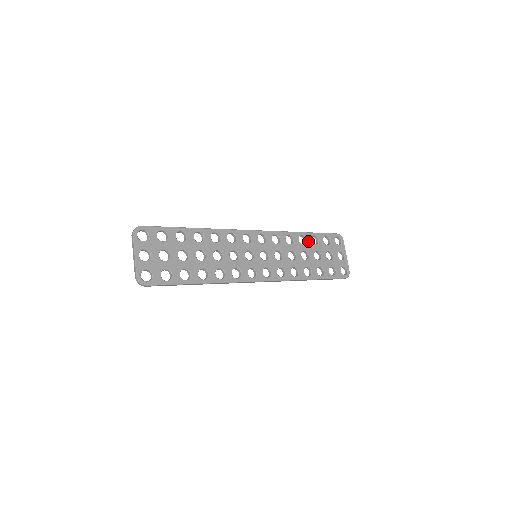
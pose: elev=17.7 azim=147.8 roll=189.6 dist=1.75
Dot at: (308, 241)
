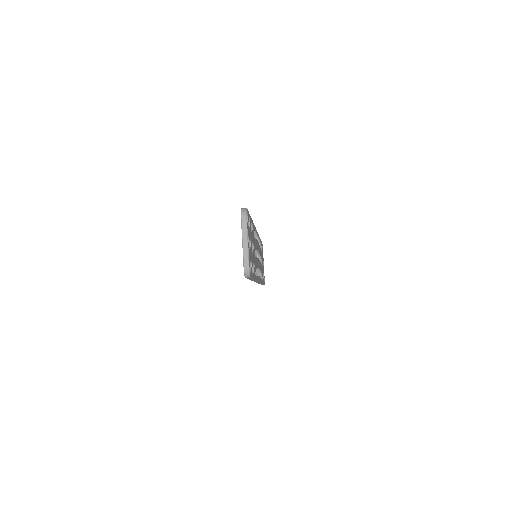
Dot at: occluded
